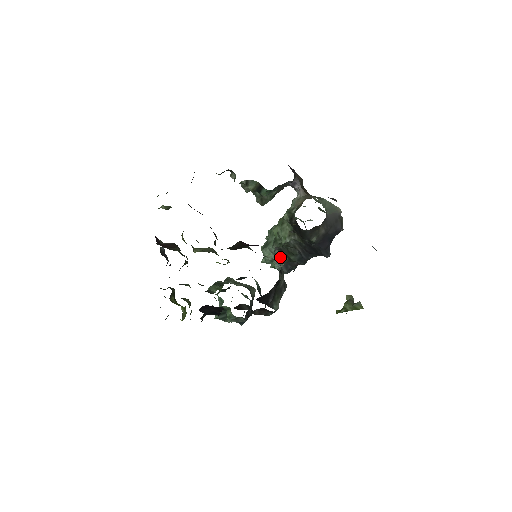
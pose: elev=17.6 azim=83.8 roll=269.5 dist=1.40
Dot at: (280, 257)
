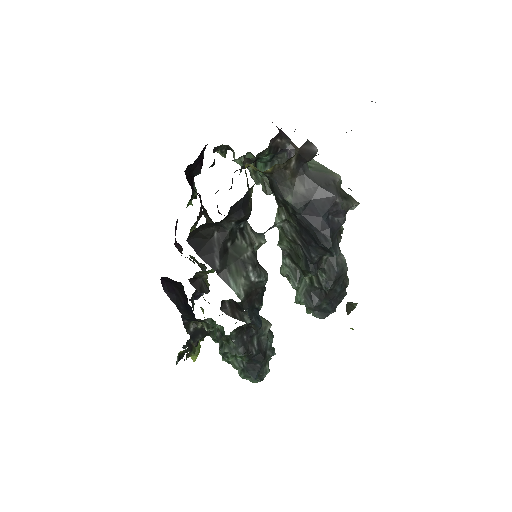
Dot at: (262, 236)
